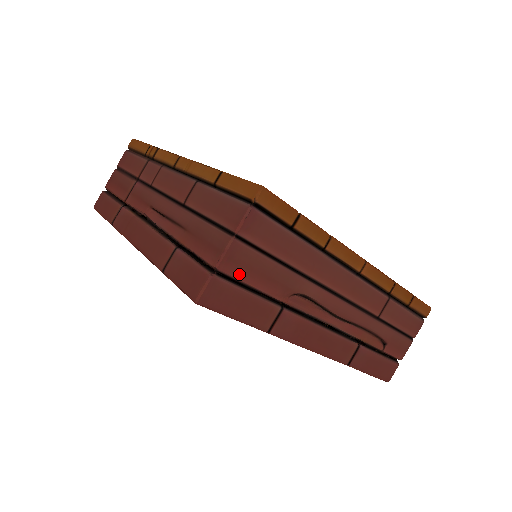
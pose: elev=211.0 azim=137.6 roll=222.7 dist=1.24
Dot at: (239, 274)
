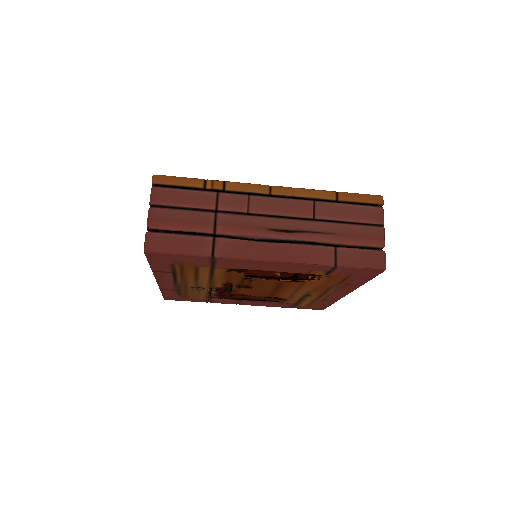
Dot at: occluded
